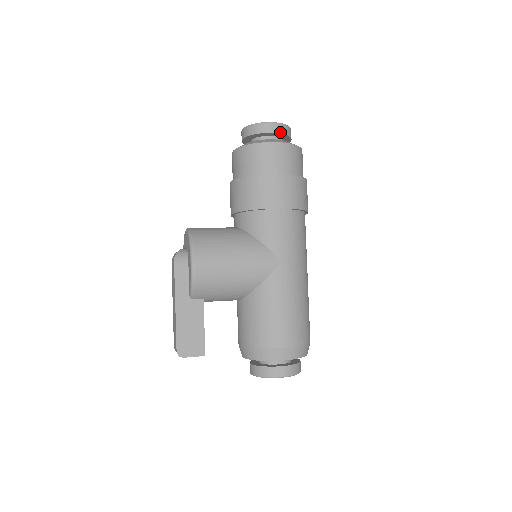
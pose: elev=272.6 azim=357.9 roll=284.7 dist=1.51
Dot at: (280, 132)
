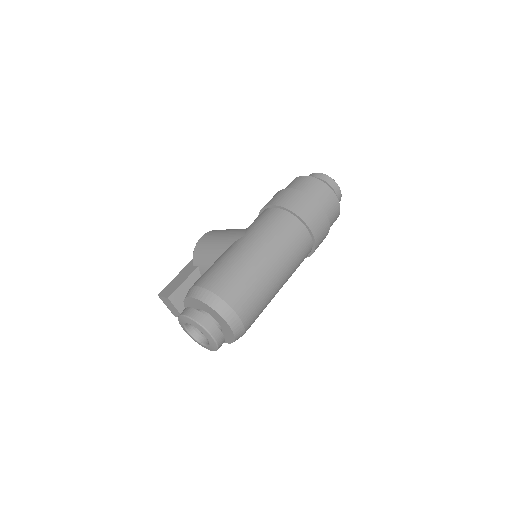
Dot at: (316, 177)
